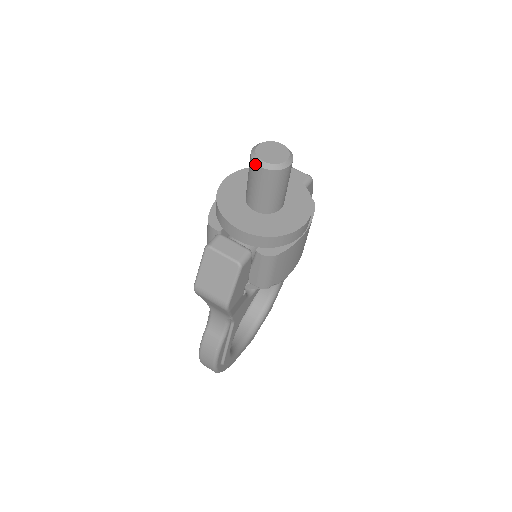
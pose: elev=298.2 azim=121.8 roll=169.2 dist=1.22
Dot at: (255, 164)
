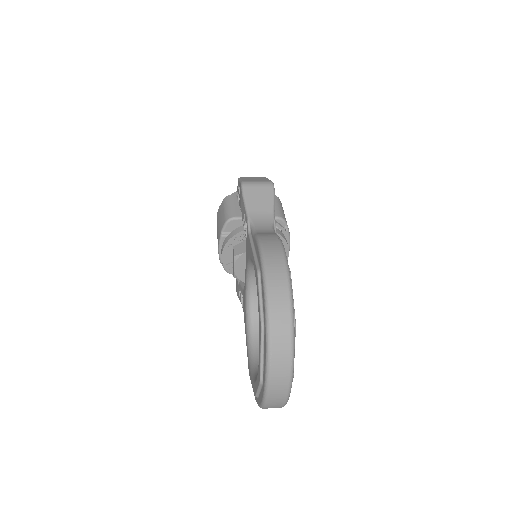
Dot at: occluded
